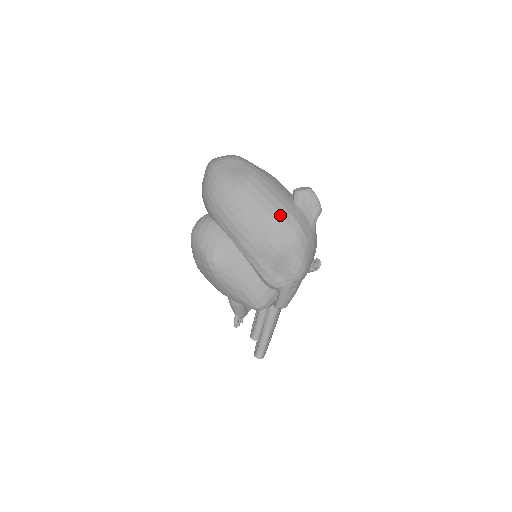
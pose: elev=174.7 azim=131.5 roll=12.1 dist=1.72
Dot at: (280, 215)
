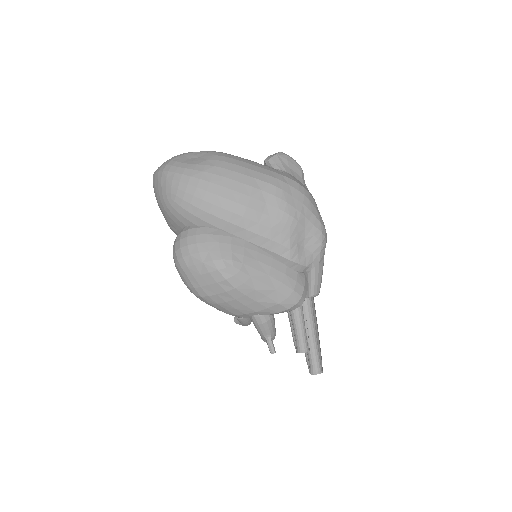
Dot at: (275, 179)
